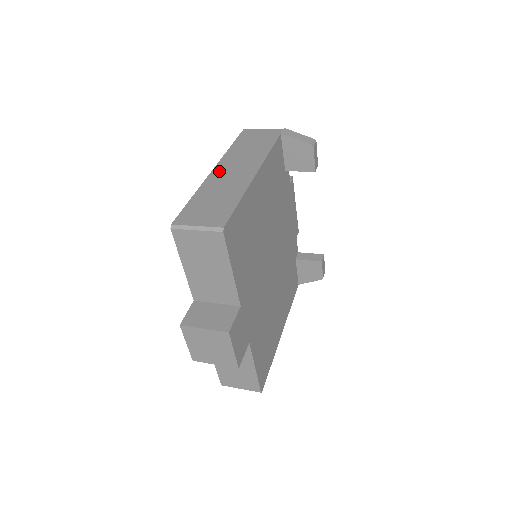
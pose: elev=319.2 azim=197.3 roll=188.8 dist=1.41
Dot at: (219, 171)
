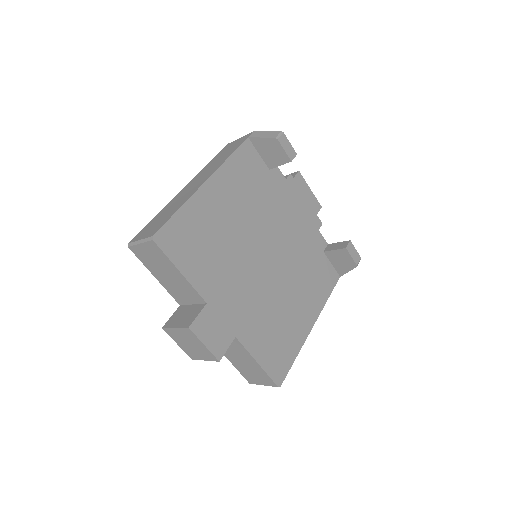
Dot at: (185, 188)
